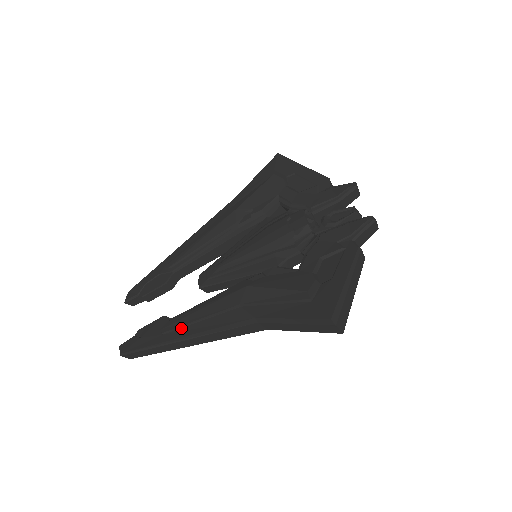
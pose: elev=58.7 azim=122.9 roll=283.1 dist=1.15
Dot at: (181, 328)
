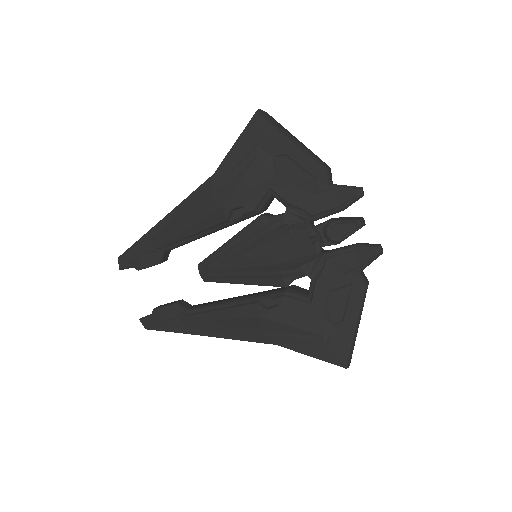
Dot at: (202, 327)
